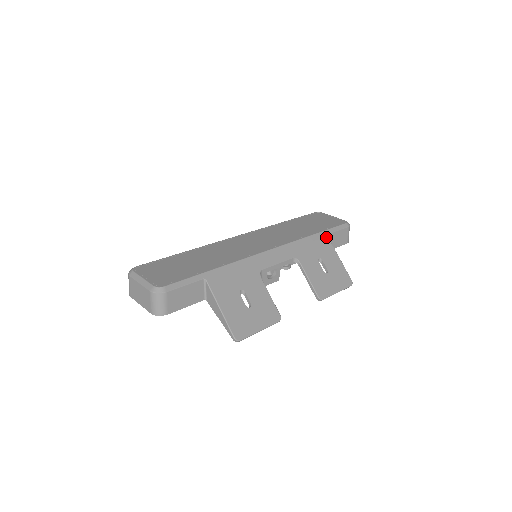
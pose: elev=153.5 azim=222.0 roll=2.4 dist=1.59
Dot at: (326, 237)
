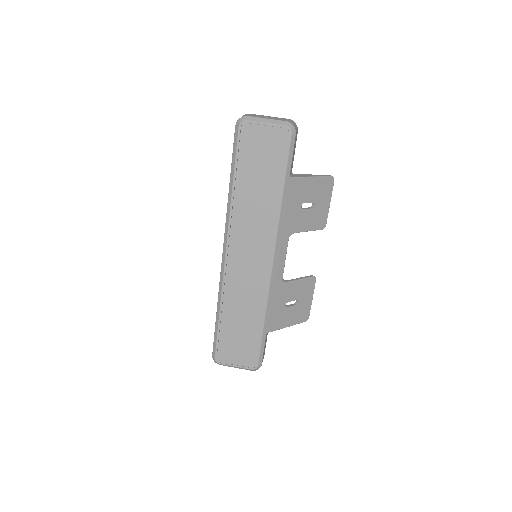
Dot at: (291, 181)
